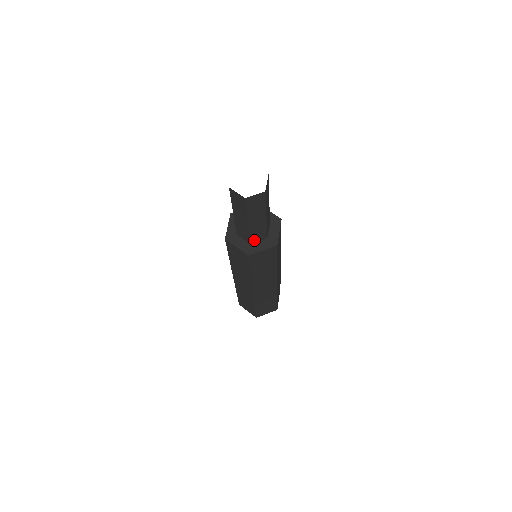
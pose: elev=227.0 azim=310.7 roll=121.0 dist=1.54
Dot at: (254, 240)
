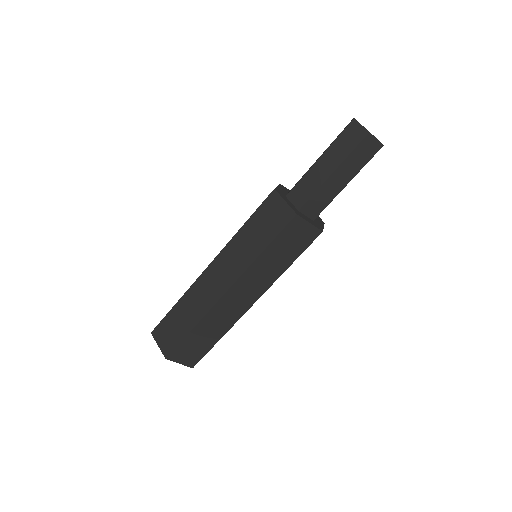
Dot at: (317, 215)
